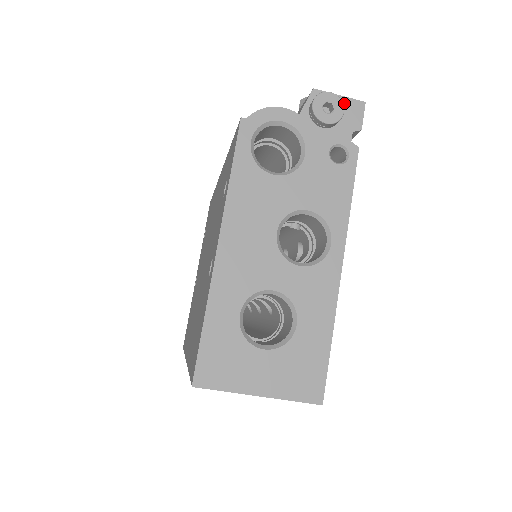
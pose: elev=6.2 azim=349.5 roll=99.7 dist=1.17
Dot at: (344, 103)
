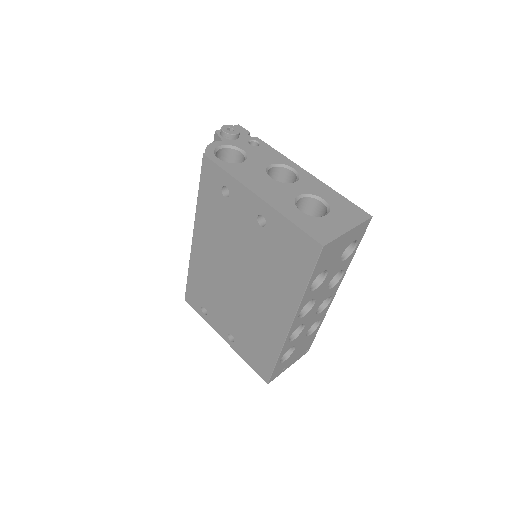
Dot at: occluded
